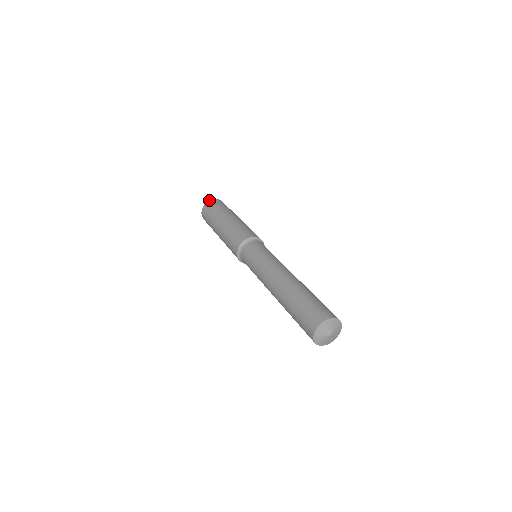
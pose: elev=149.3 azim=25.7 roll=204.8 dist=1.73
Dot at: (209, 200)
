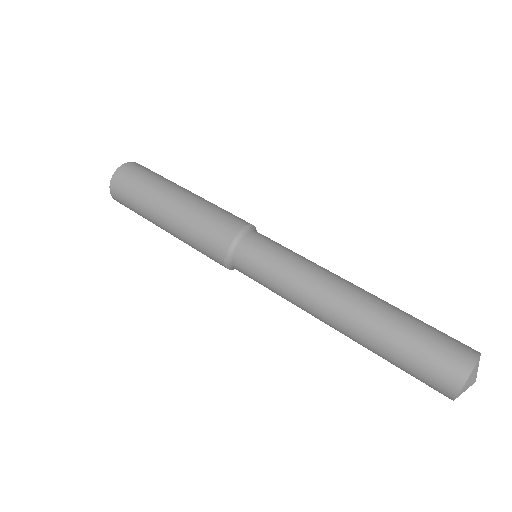
Dot at: occluded
